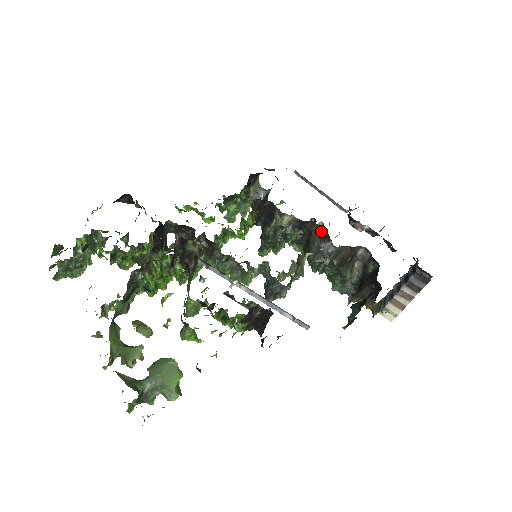
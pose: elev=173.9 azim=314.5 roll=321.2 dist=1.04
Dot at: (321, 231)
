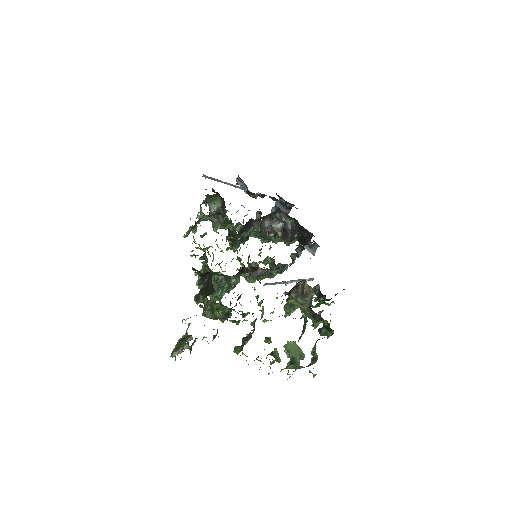
Dot at: (270, 218)
